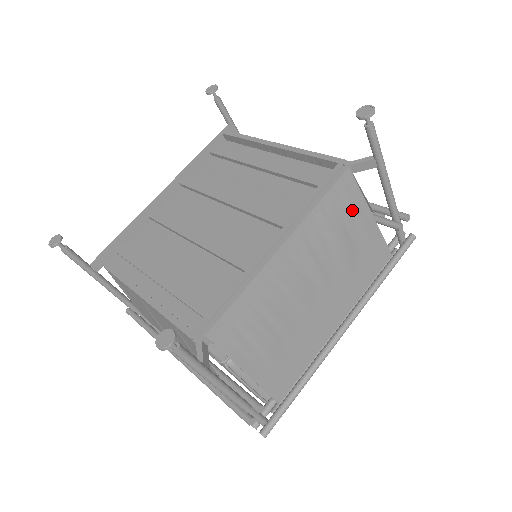
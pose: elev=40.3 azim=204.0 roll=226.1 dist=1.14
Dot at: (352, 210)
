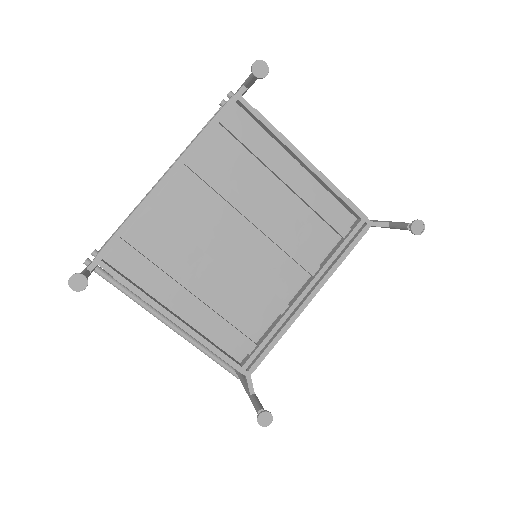
Dot at: occluded
